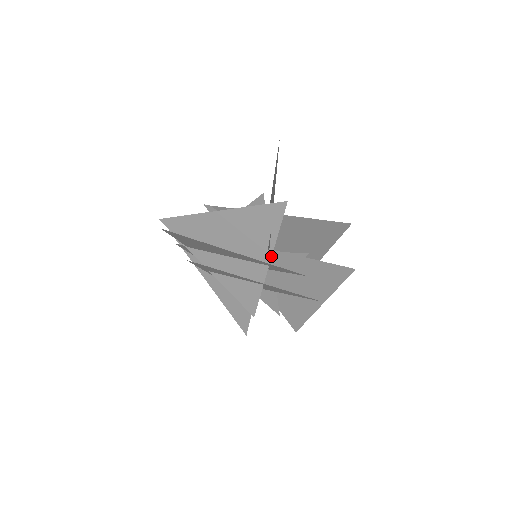
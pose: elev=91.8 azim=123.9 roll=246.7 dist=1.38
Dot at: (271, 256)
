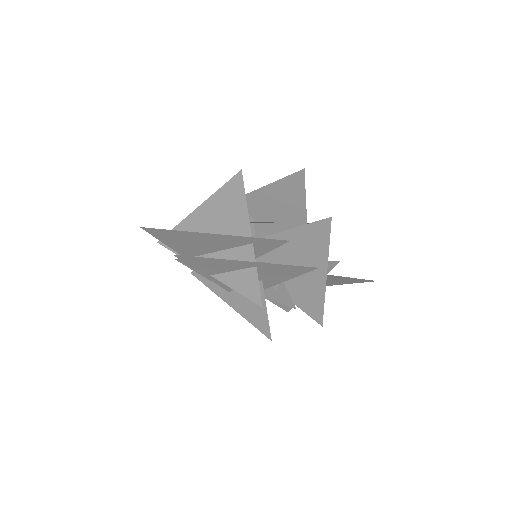
Dot at: (250, 232)
